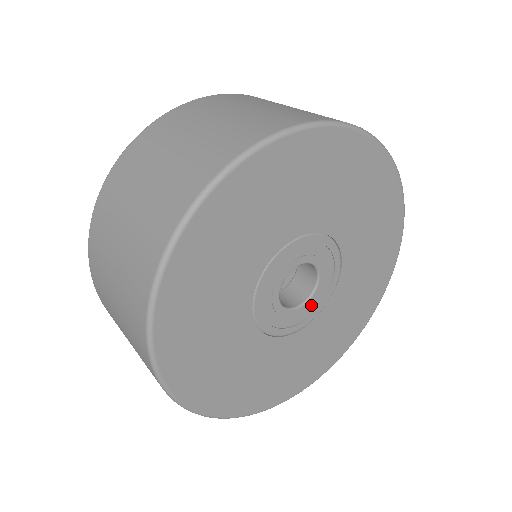
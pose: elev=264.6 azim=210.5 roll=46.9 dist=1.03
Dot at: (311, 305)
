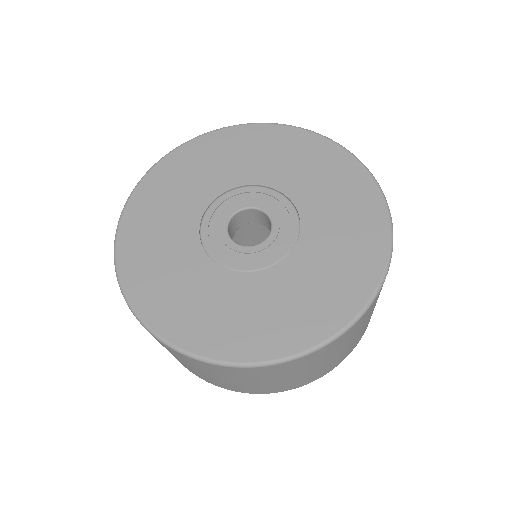
Dot at: (281, 234)
